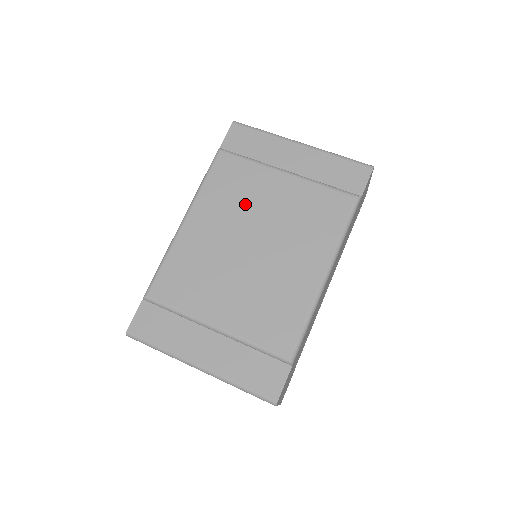
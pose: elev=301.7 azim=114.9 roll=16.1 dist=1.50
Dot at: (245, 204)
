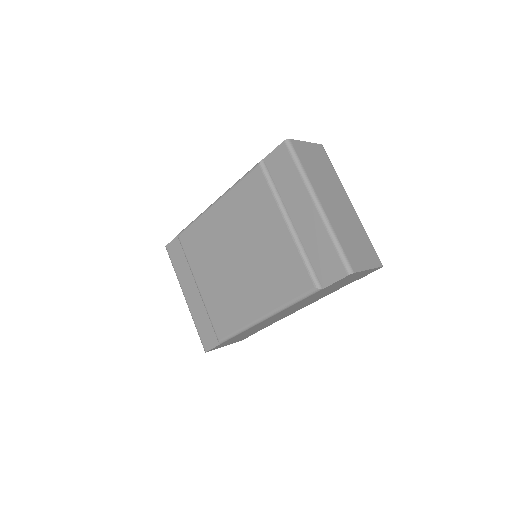
Dot at: (250, 224)
